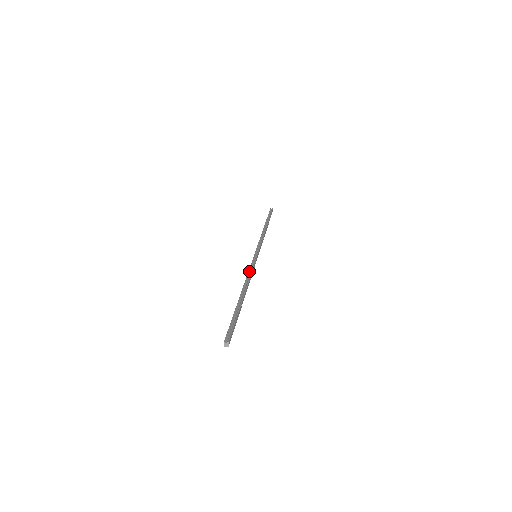
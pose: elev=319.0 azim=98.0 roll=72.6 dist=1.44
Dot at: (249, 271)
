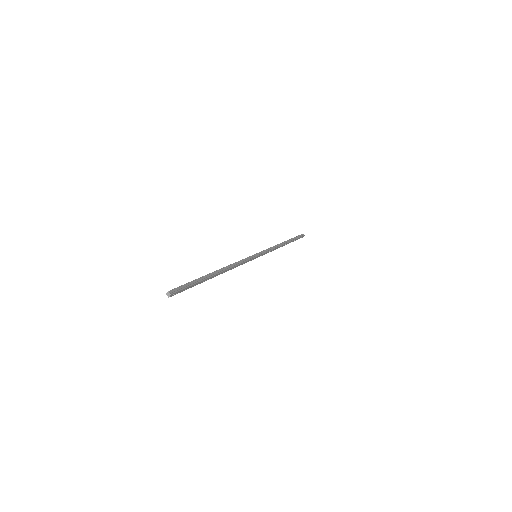
Dot at: (239, 261)
